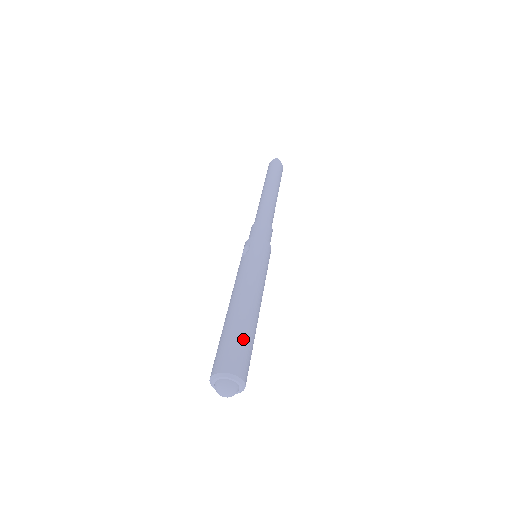
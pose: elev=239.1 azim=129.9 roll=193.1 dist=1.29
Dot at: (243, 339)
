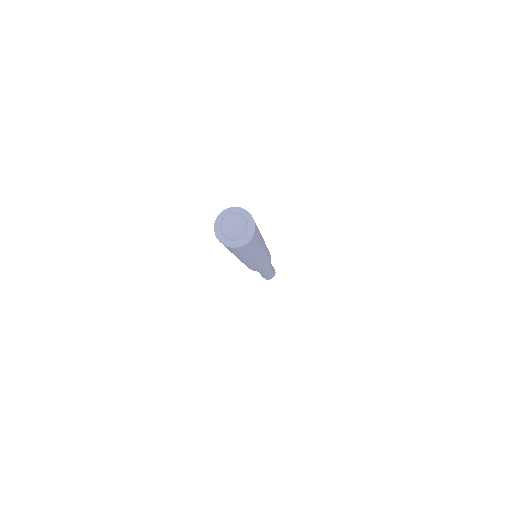
Dot at: occluded
